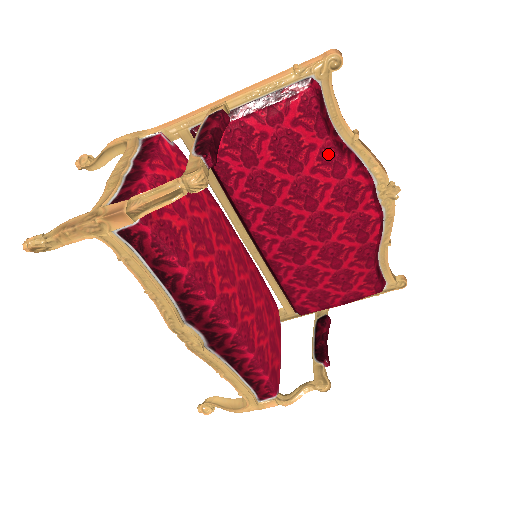
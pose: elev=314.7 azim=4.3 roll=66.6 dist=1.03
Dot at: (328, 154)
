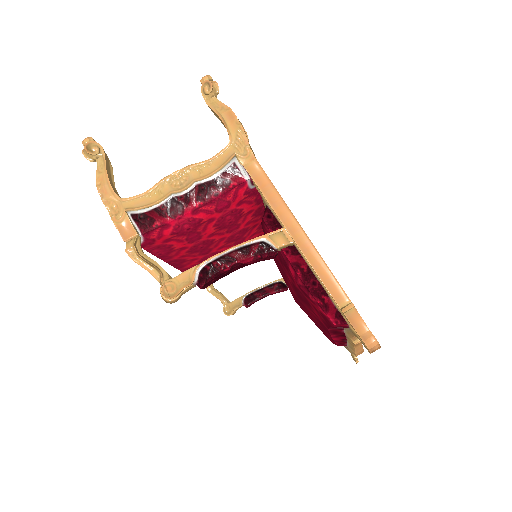
Dot at: (323, 325)
